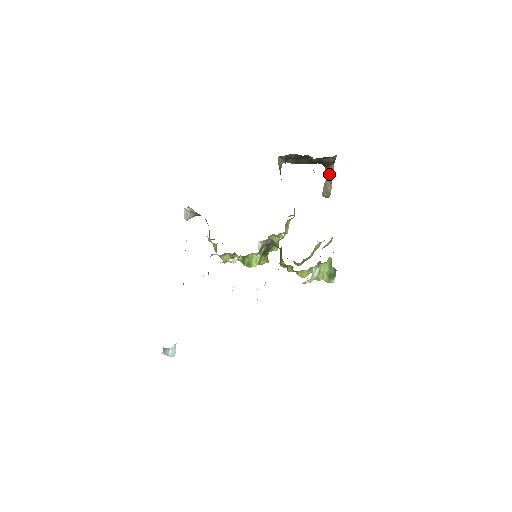
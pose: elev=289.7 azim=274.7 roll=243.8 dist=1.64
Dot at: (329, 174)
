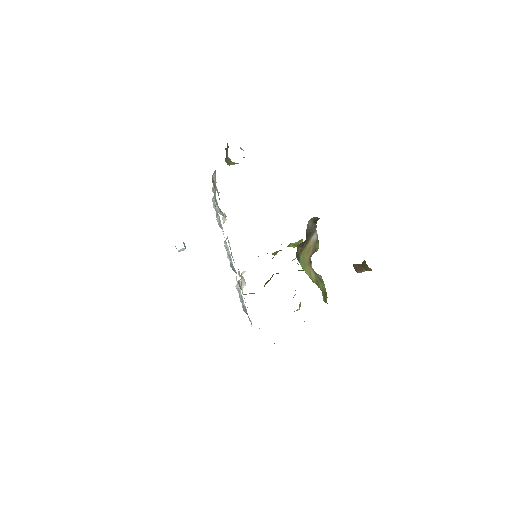
Dot at: (366, 266)
